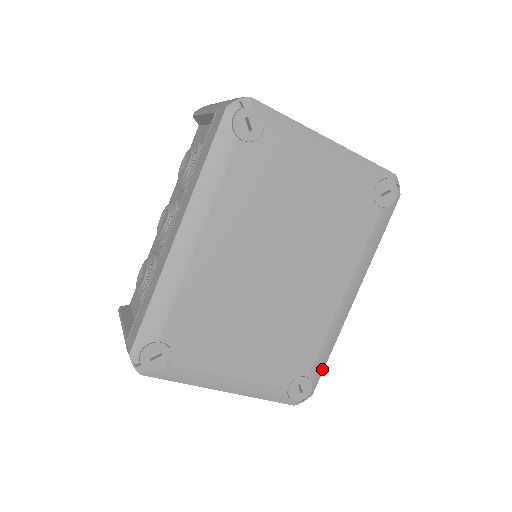
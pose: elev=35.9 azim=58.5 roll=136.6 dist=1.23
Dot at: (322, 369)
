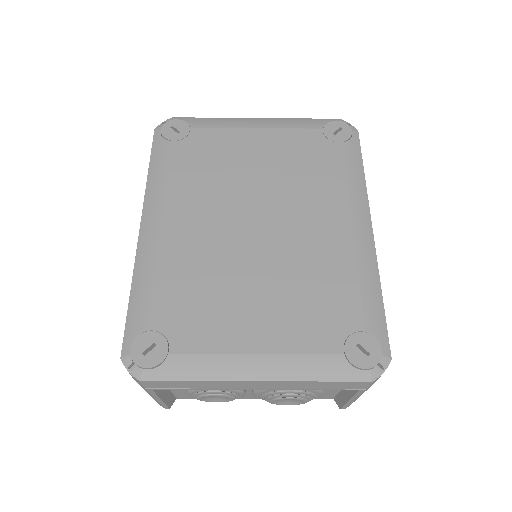
Dot at: (383, 320)
